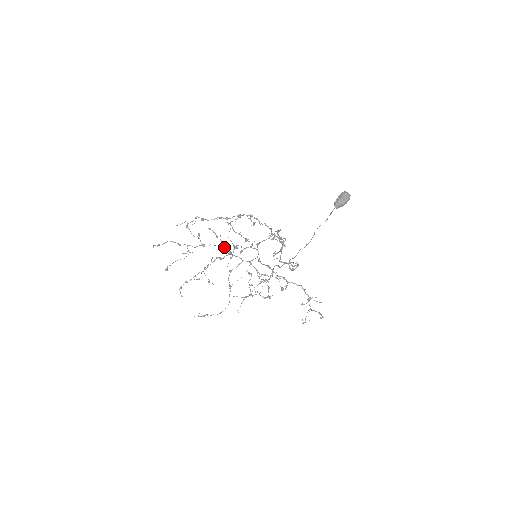
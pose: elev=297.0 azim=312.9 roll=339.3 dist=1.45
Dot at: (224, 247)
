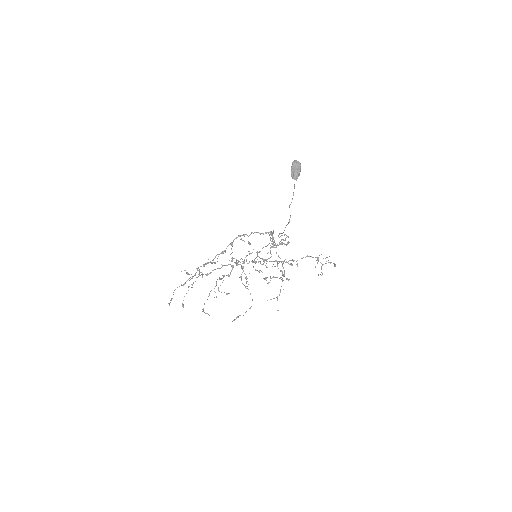
Dot at: occluded
